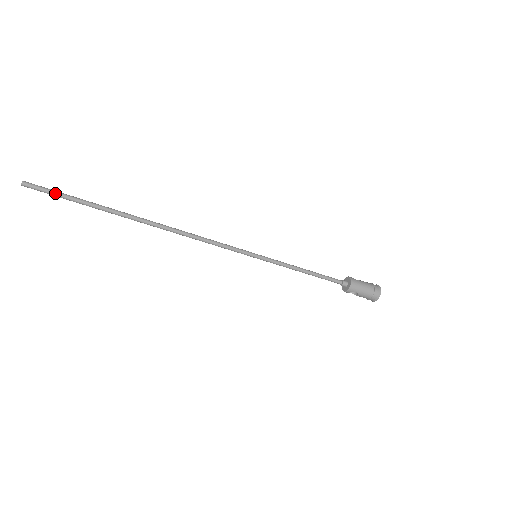
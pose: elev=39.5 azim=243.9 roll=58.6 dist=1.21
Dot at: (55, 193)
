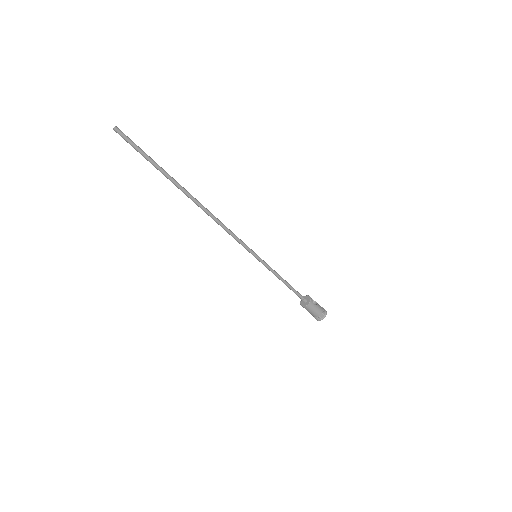
Dot at: (136, 148)
